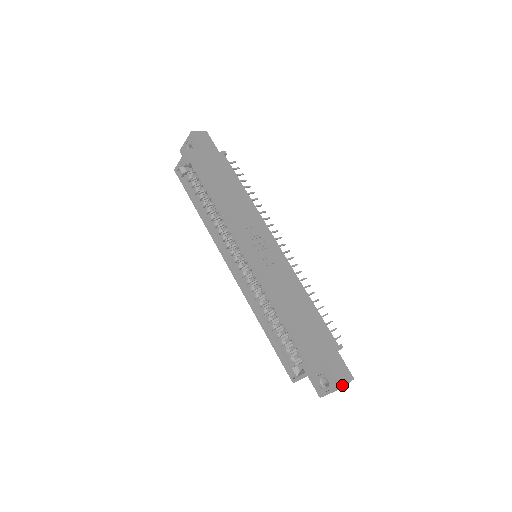
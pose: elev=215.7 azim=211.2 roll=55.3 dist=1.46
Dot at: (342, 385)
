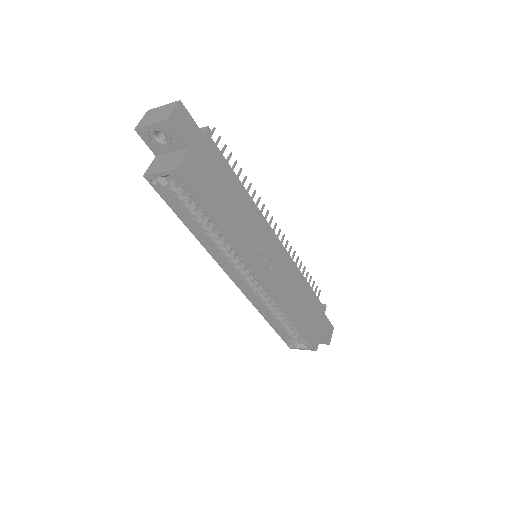
Dot at: (330, 341)
